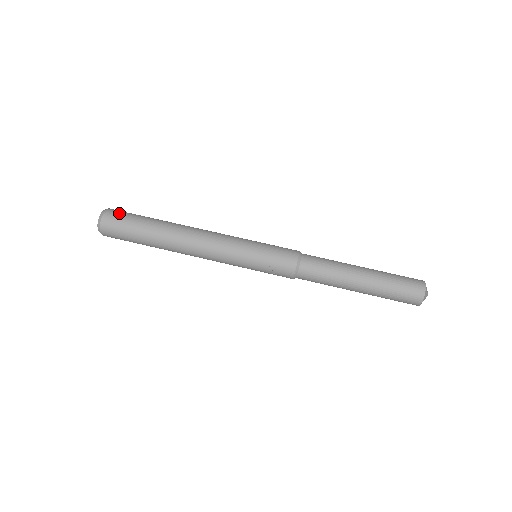
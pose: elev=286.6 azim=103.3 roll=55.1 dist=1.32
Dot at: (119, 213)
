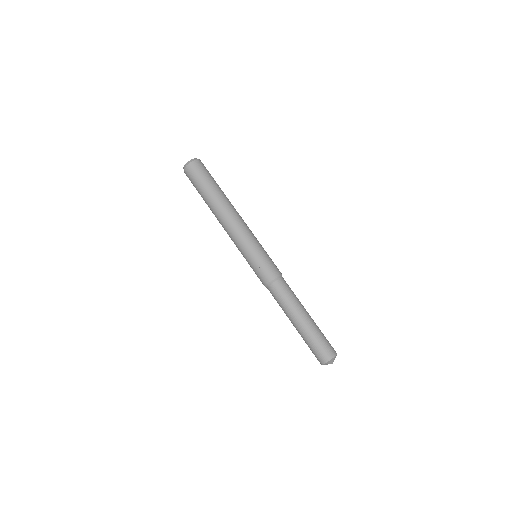
Dot at: (205, 167)
